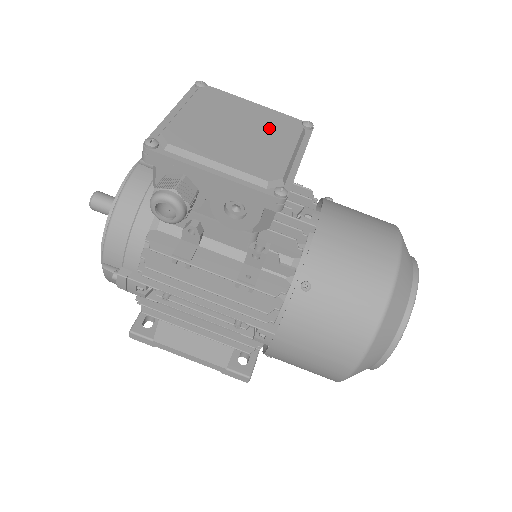
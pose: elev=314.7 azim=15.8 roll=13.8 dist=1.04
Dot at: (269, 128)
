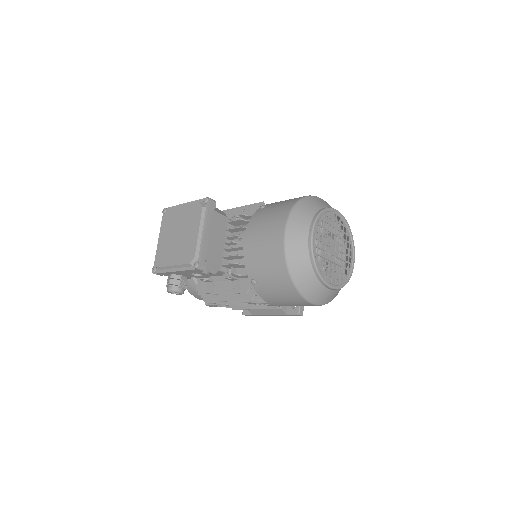
Dot at: (189, 223)
